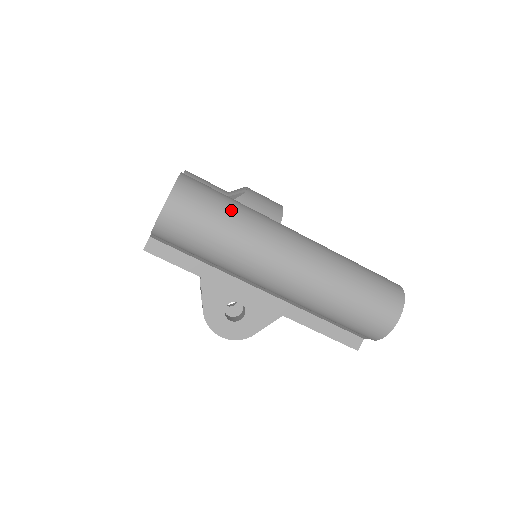
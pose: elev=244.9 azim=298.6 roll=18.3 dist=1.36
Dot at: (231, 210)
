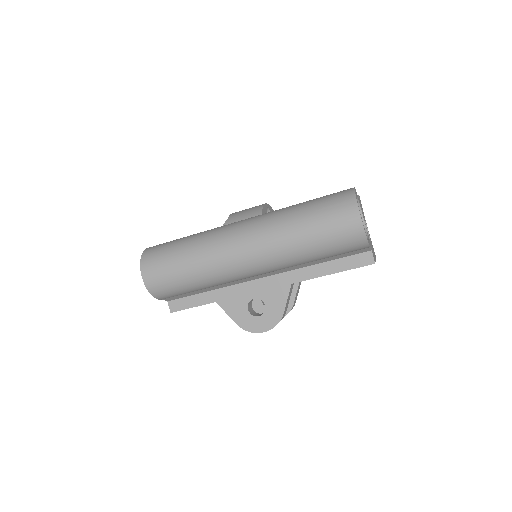
Dot at: (183, 245)
